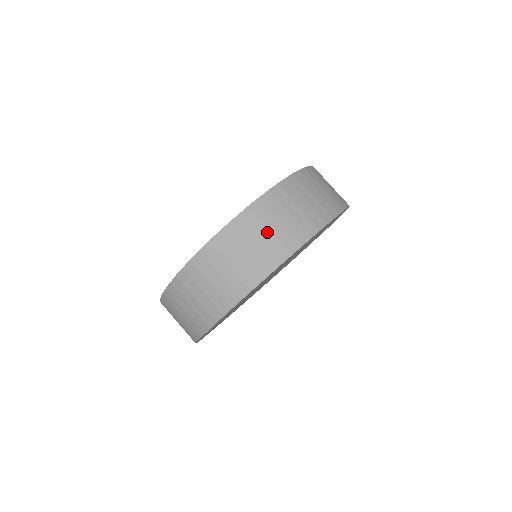
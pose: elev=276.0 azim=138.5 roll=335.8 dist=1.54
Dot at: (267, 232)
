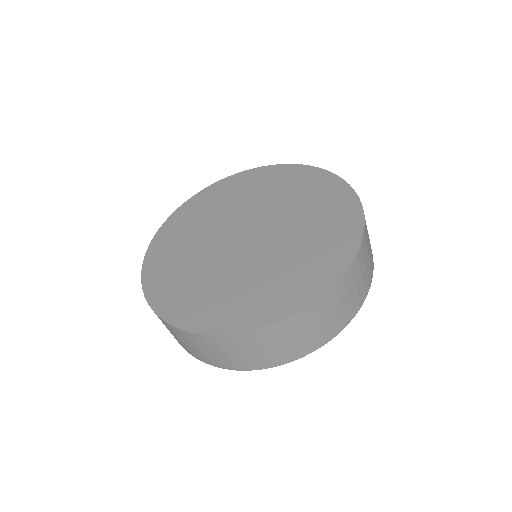
Dot at: (360, 279)
